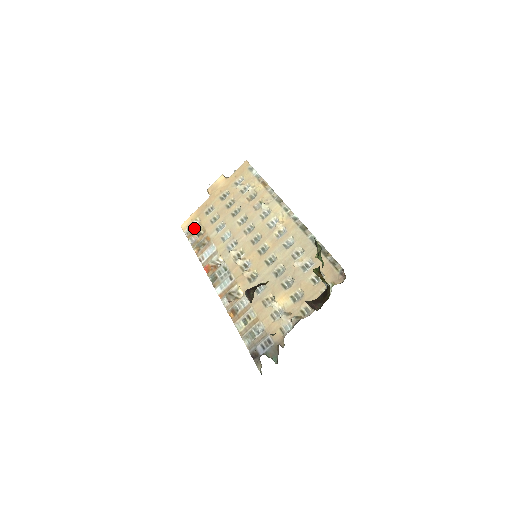
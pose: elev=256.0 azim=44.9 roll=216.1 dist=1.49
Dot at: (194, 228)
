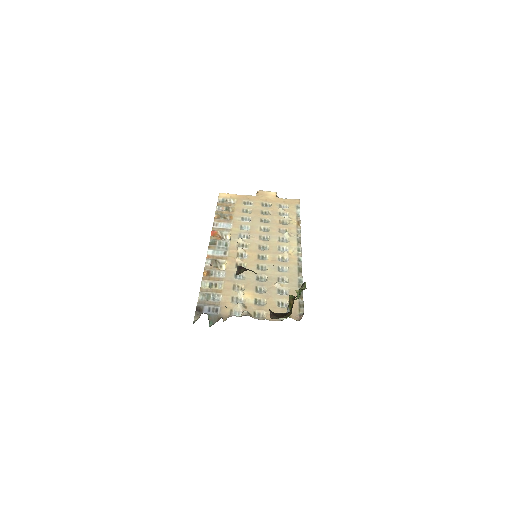
Dot at: (228, 203)
